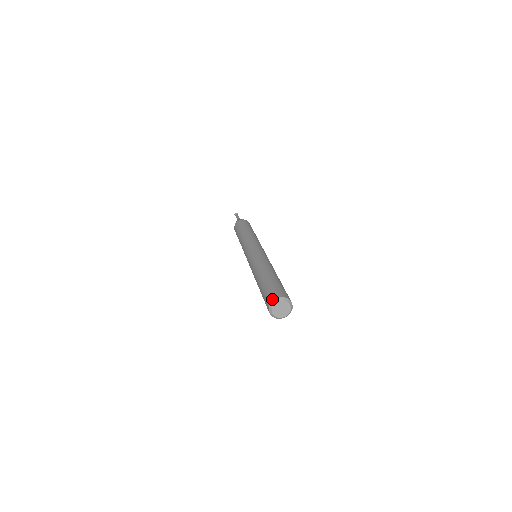
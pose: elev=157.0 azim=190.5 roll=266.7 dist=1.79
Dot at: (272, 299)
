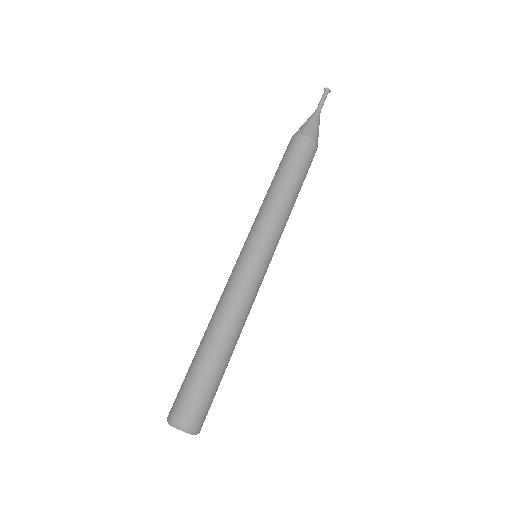
Dot at: occluded
